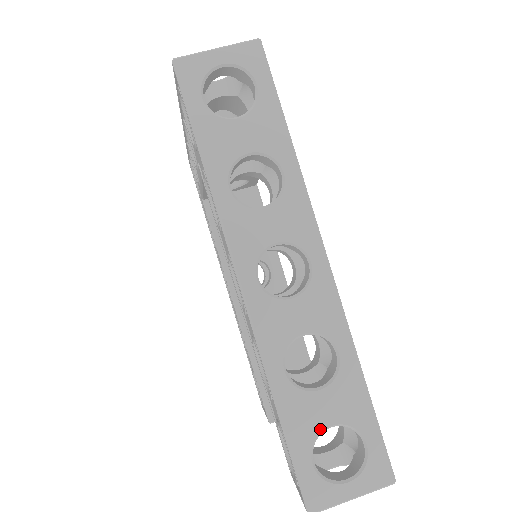
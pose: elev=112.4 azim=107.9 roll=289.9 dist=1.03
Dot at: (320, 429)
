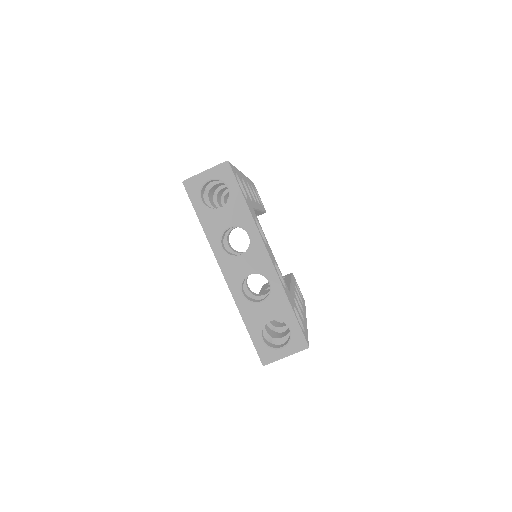
Dot at: occluded
